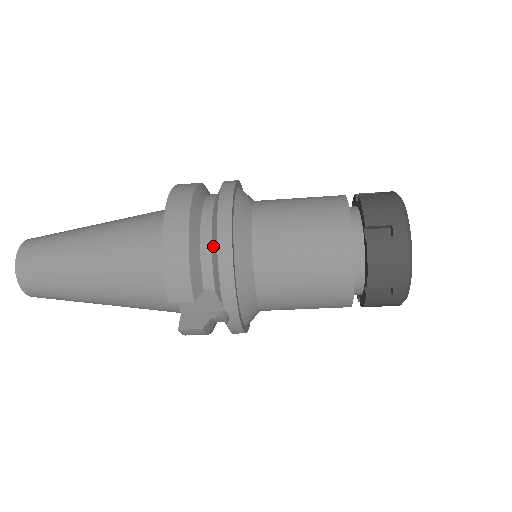
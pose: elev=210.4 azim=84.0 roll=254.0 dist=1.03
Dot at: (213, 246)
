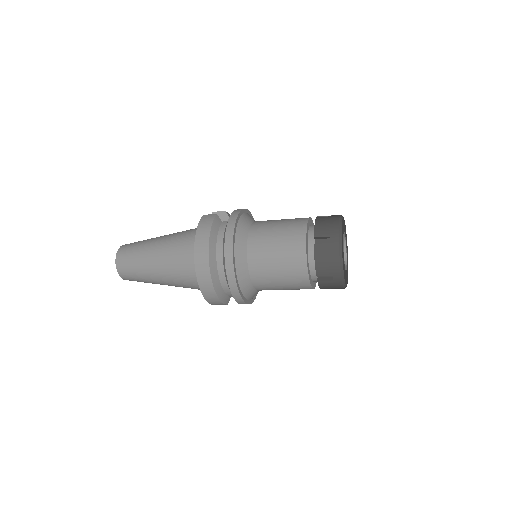
Dot at: (230, 291)
